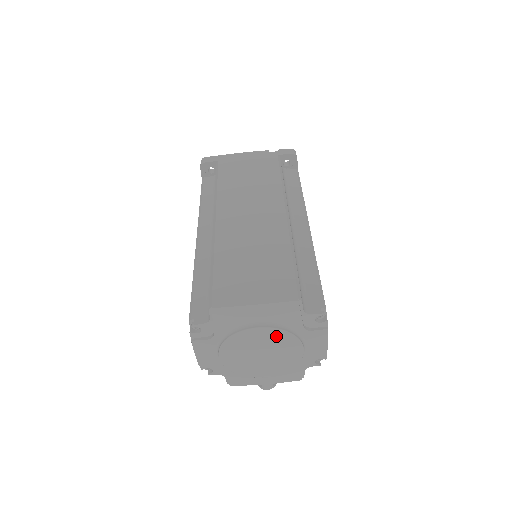
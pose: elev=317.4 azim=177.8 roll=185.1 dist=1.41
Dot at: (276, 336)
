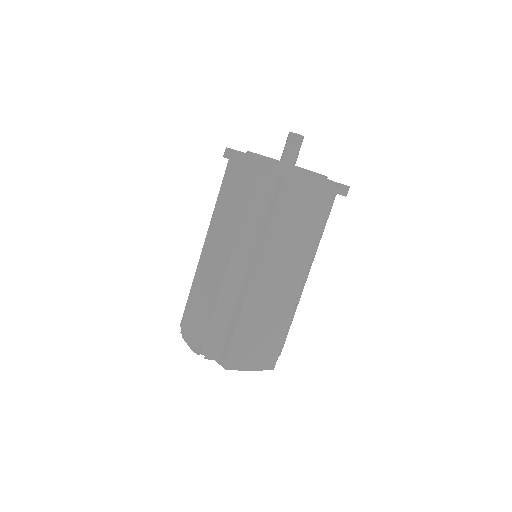
Dot at: occluded
